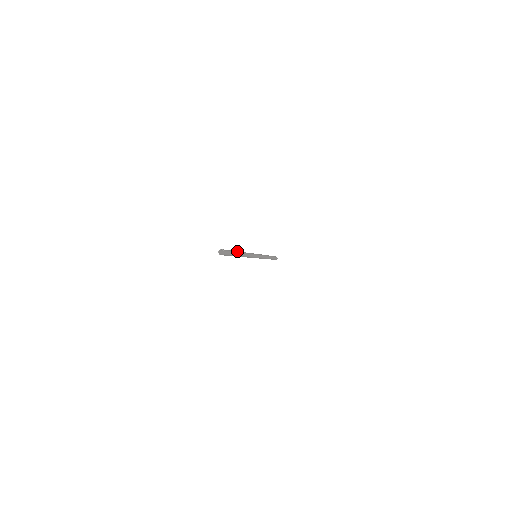
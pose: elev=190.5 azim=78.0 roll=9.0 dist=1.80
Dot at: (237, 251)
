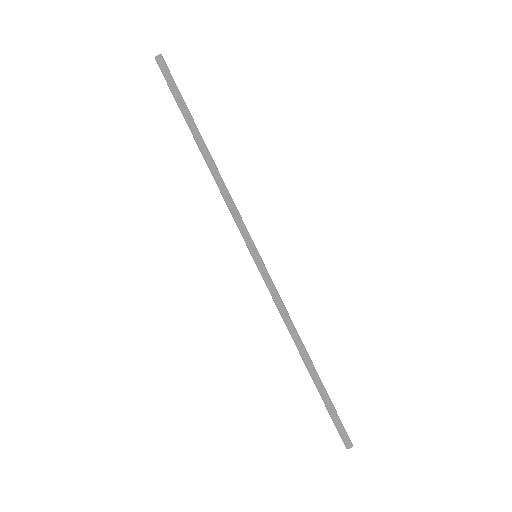
Dot at: (196, 128)
